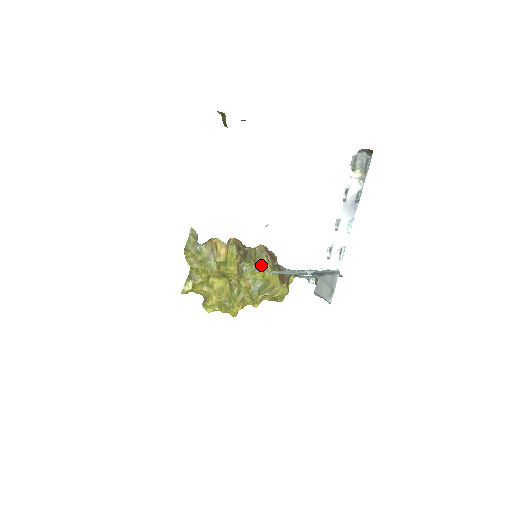
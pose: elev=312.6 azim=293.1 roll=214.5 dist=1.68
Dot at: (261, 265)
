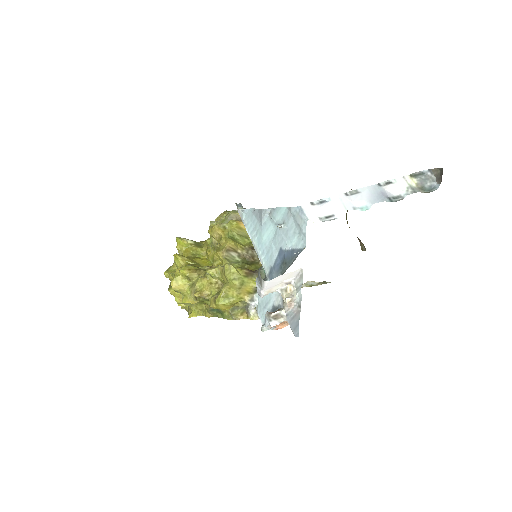
Dot at: occluded
